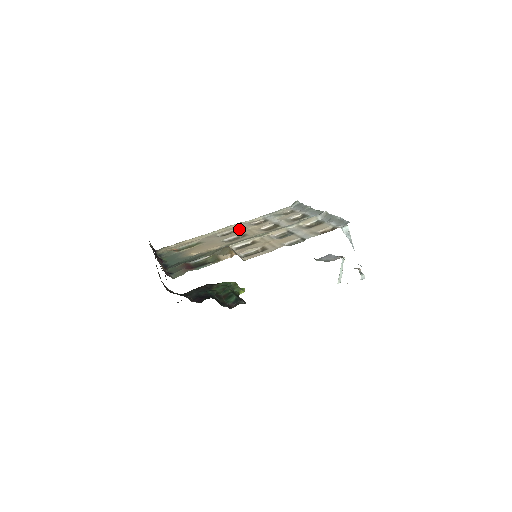
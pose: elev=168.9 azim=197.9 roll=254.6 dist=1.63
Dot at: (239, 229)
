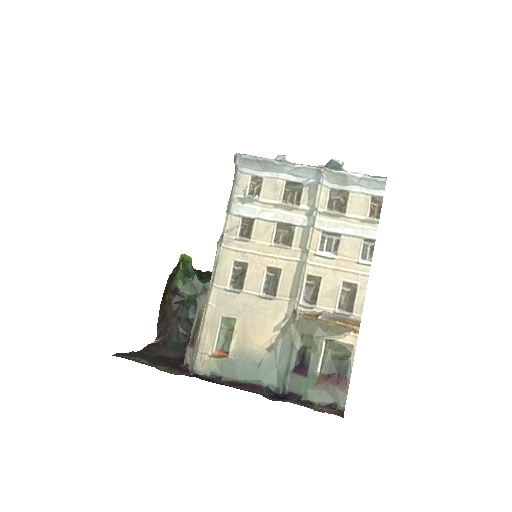
Dot at: (239, 260)
